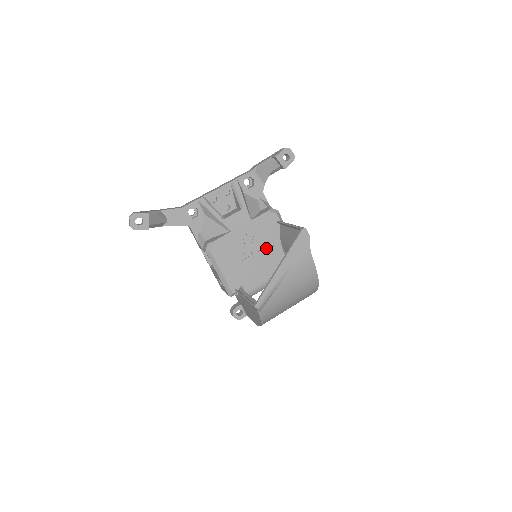
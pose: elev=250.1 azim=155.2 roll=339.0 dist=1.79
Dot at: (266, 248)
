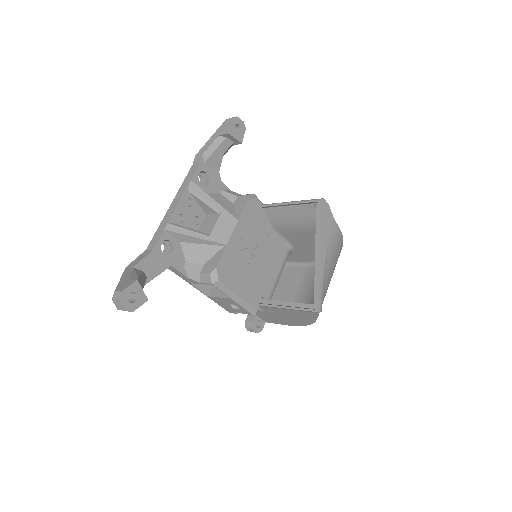
Dot at: (262, 242)
